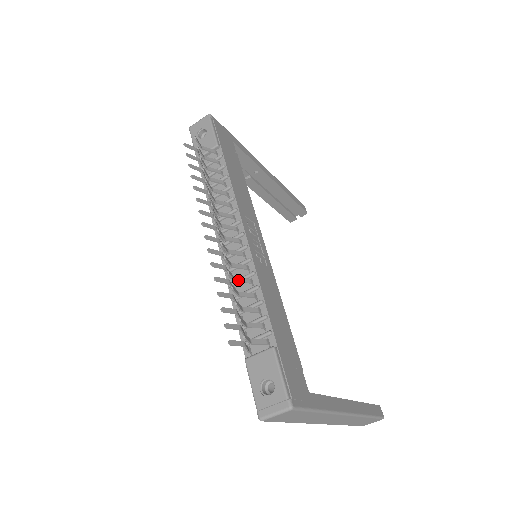
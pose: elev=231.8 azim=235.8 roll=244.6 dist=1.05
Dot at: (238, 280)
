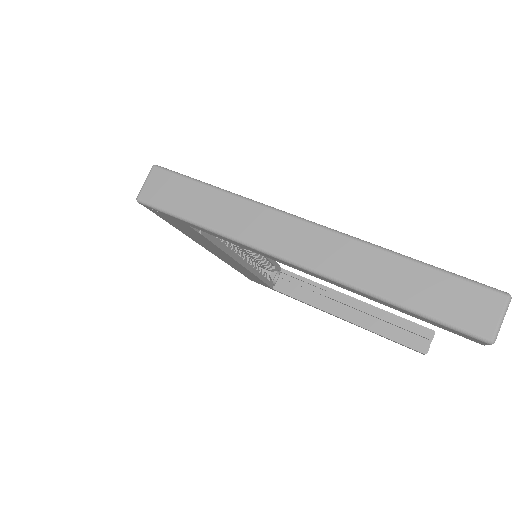
Dot at: occluded
